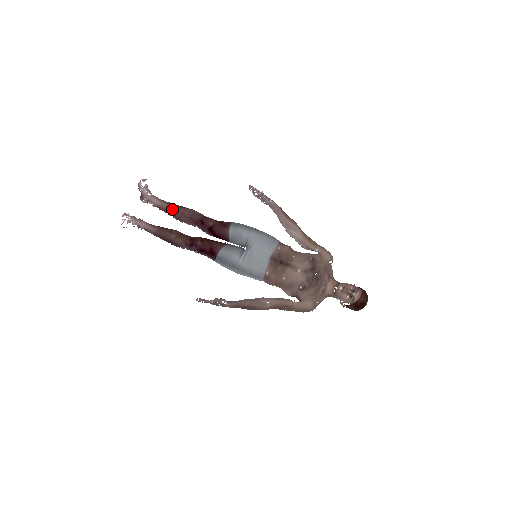
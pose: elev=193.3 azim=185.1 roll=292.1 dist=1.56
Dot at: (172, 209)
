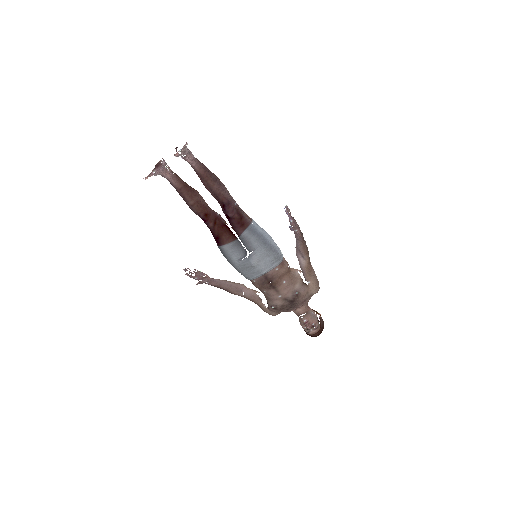
Dot at: (202, 176)
